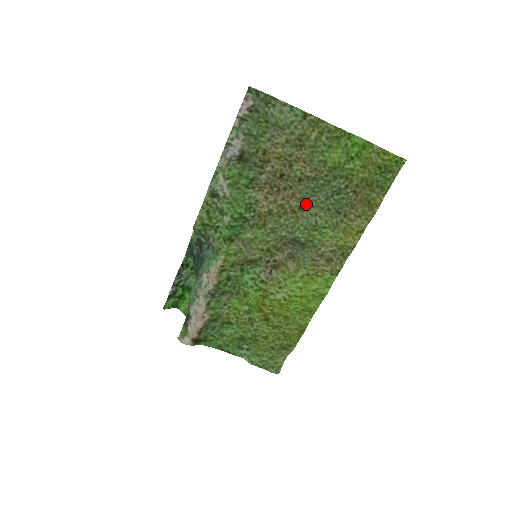
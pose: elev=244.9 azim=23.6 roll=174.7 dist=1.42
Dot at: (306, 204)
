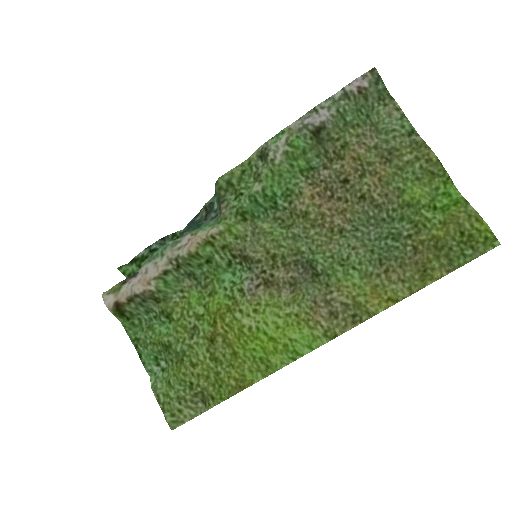
Dot at: (351, 230)
